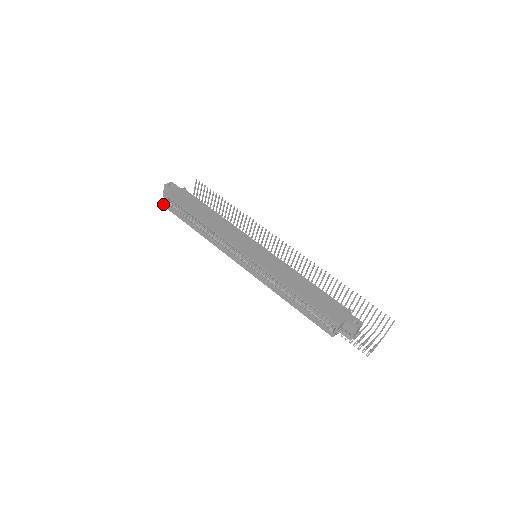
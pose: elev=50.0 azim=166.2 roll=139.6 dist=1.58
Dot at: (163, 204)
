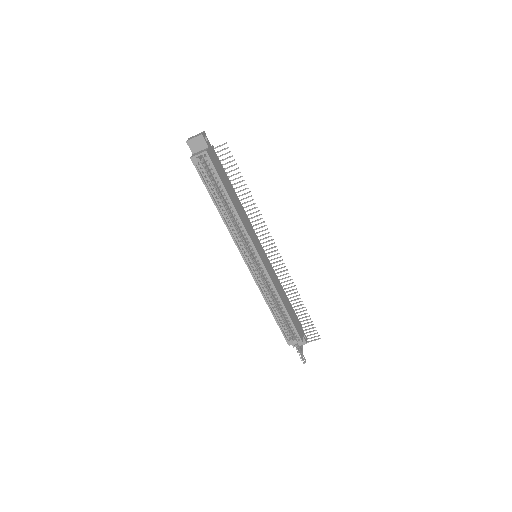
Dot at: (192, 157)
